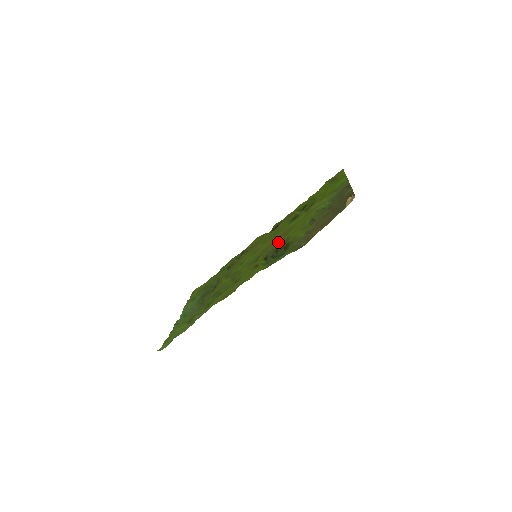
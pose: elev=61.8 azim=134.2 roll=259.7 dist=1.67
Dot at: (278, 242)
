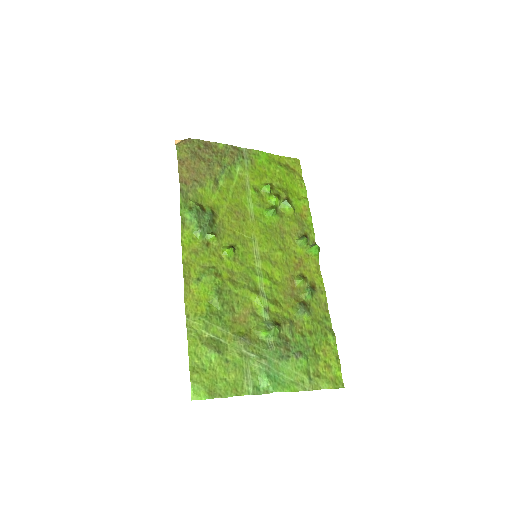
Dot at: (225, 221)
